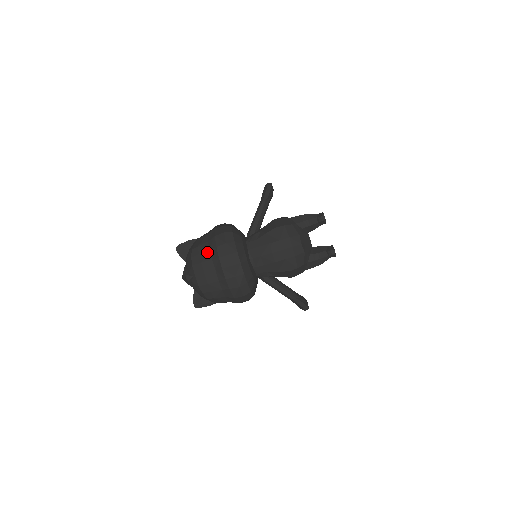
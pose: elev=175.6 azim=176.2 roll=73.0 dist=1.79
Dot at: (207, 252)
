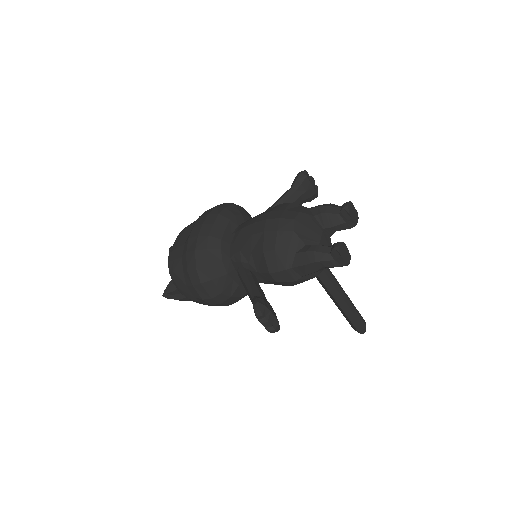
Dot at: occluded
